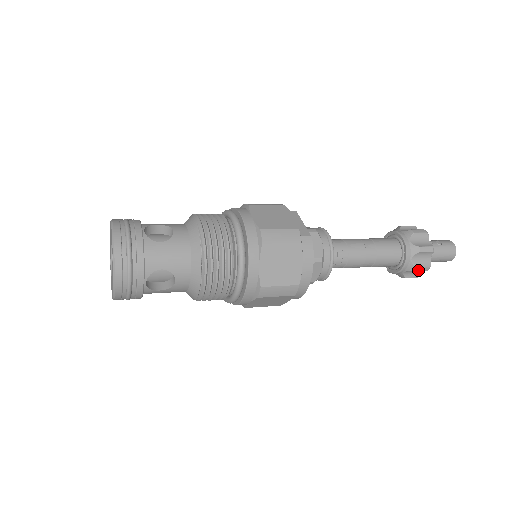
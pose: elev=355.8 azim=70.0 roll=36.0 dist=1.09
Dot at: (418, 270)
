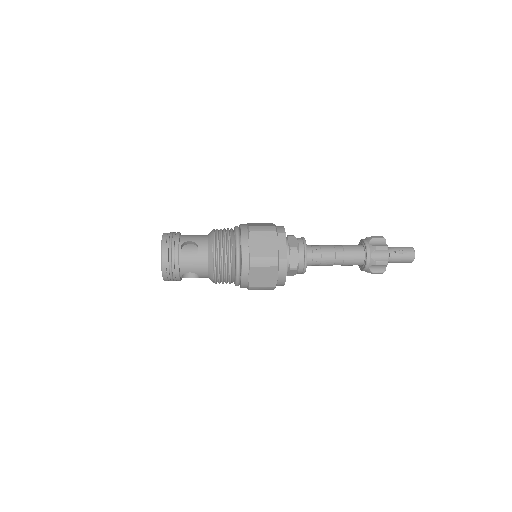
Dot at: (374, 273)
